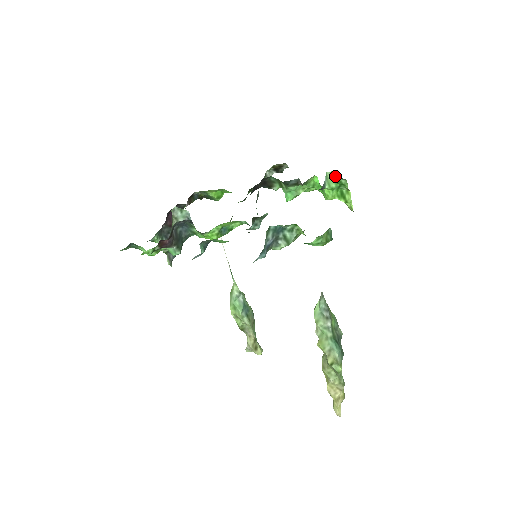
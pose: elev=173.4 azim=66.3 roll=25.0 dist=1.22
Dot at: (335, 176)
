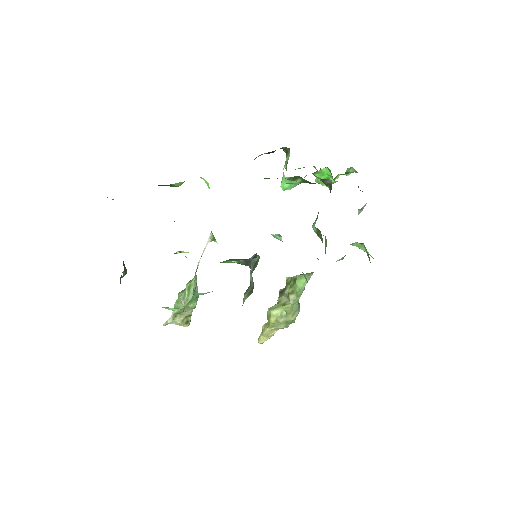
Dot at: (351, 170)
